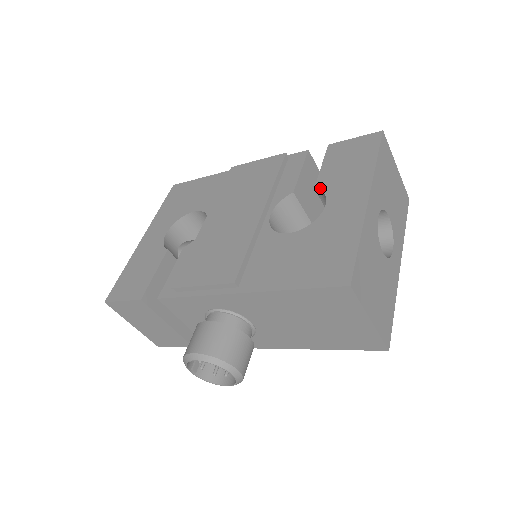
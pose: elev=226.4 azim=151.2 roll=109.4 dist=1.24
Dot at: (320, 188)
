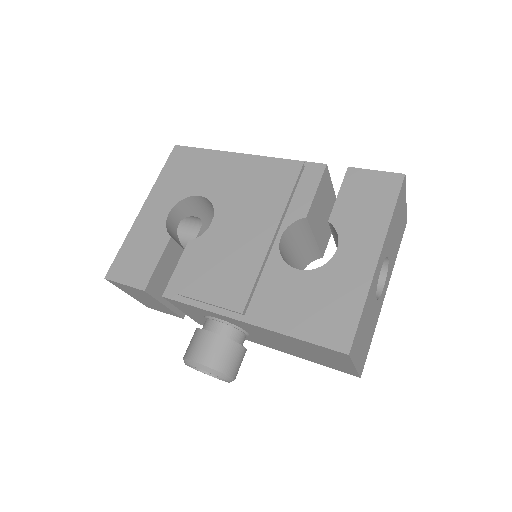
Dot at: (334, 224)
